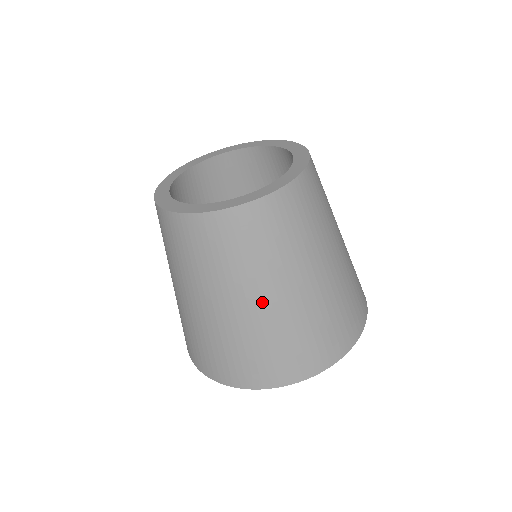
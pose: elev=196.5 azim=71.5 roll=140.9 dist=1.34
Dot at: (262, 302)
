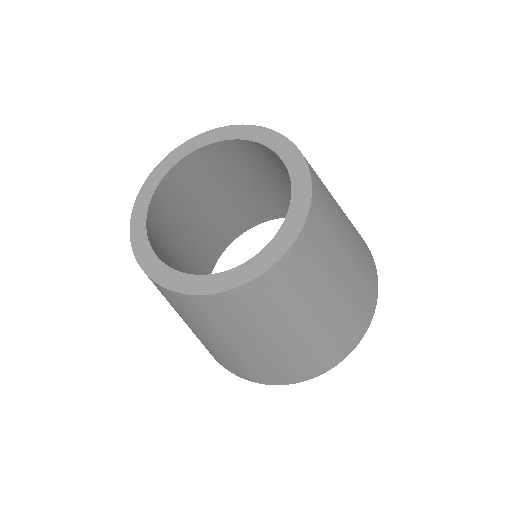
Dot at: (267, 345)
